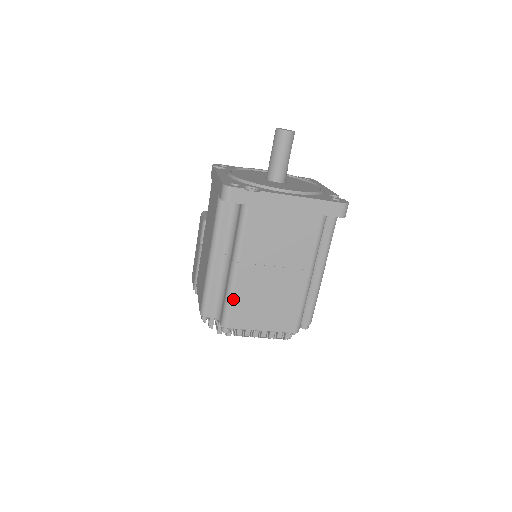
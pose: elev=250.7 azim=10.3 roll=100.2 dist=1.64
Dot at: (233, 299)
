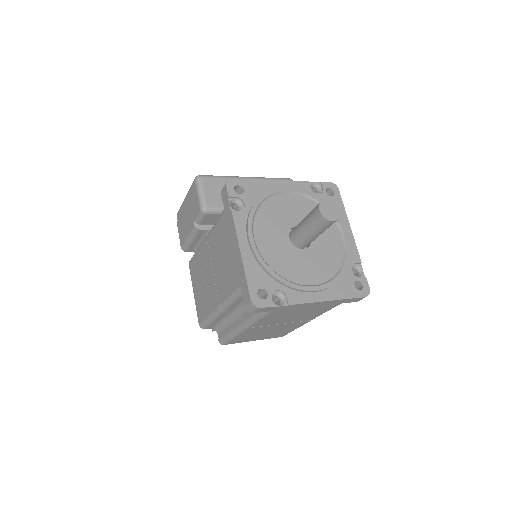
Dot at: (236, 337)
